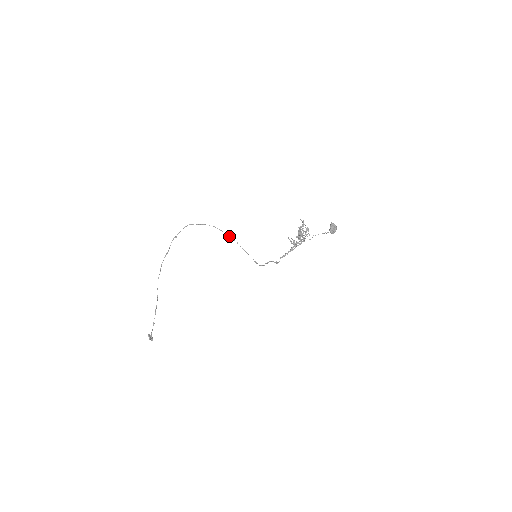
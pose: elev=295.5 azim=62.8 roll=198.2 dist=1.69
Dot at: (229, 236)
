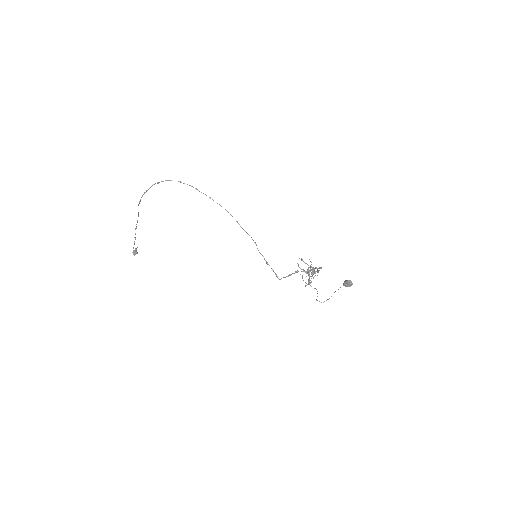
Dot at: (228, 212)
